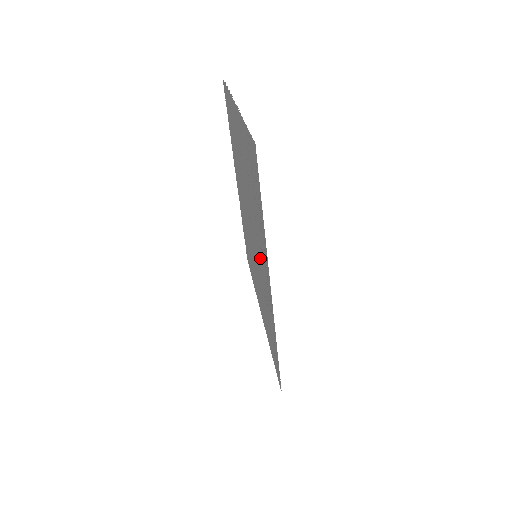
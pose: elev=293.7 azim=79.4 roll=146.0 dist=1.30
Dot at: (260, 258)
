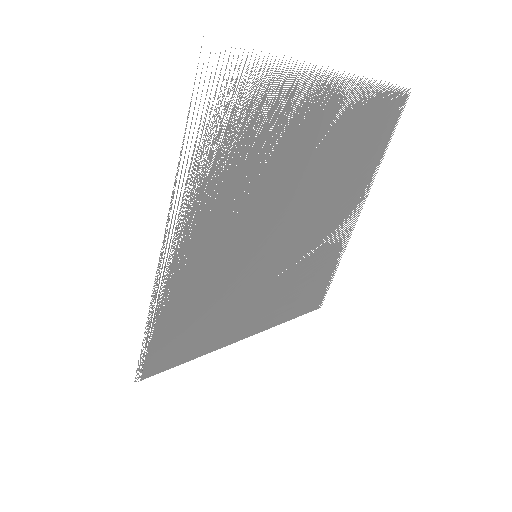
Dot at: (223, 235)
